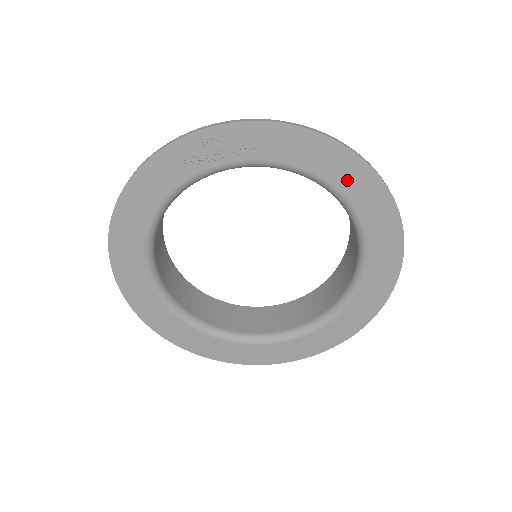
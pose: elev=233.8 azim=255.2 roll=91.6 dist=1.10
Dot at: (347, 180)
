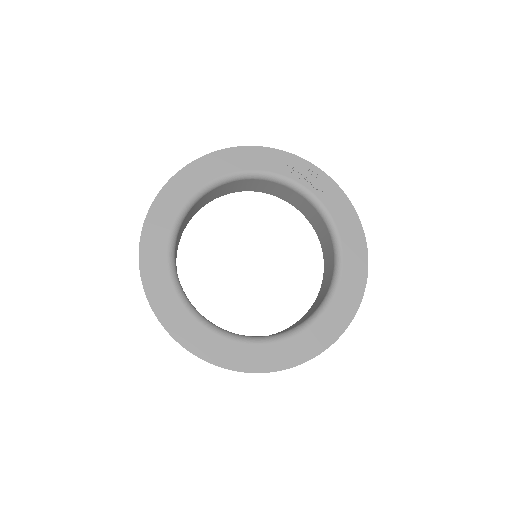
Dot at: (351, 251)
